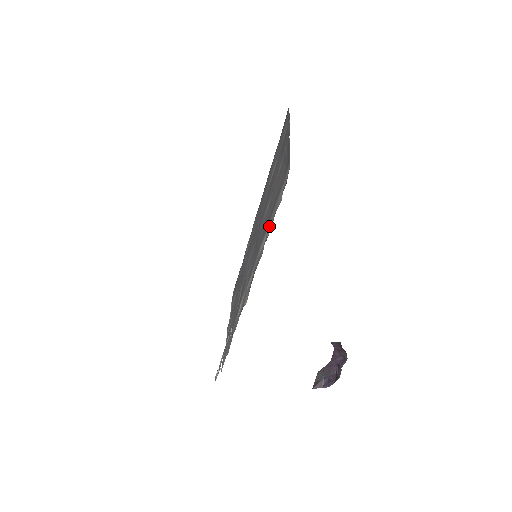
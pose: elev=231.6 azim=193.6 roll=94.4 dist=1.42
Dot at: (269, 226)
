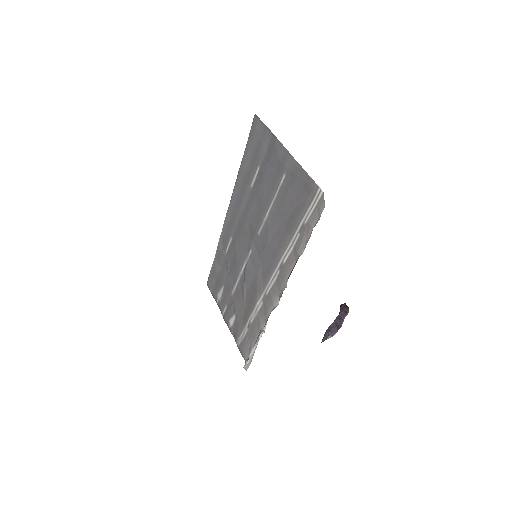
Dot at: (299, 239)
